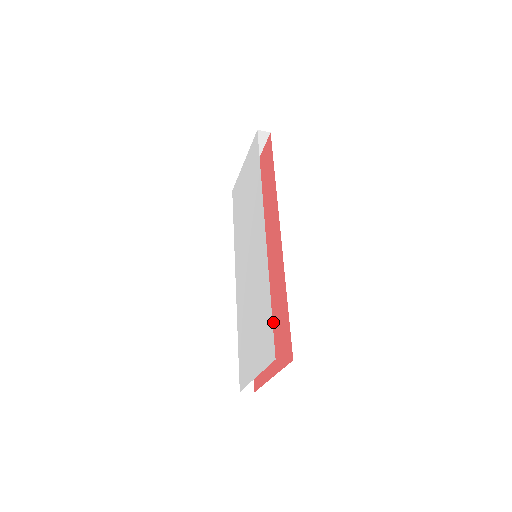
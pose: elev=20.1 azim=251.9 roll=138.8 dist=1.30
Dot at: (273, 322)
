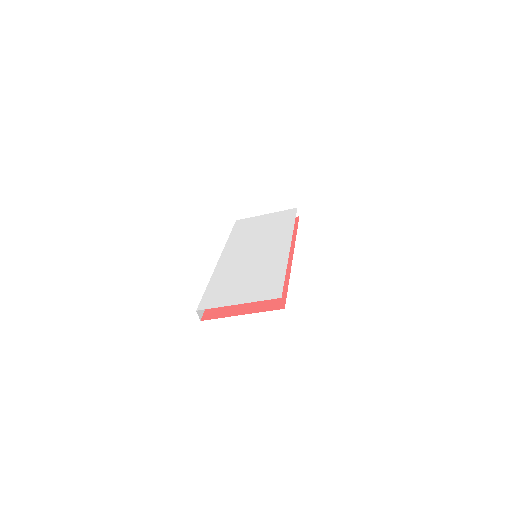
Dot at: occluded
